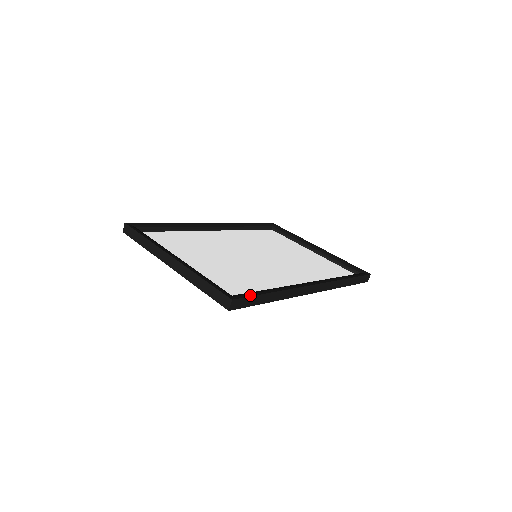
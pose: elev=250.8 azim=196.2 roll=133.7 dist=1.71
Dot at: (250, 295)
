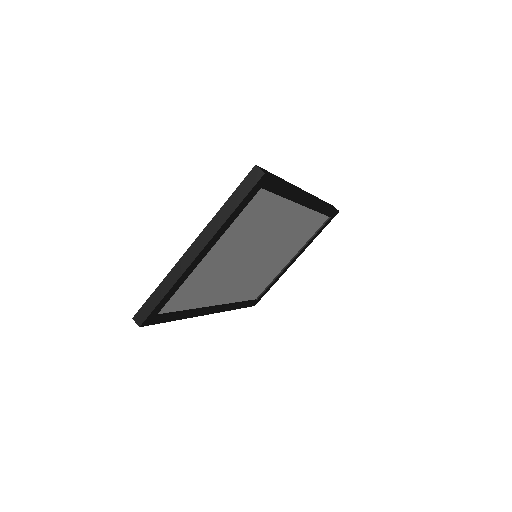
Dot at: occluded
